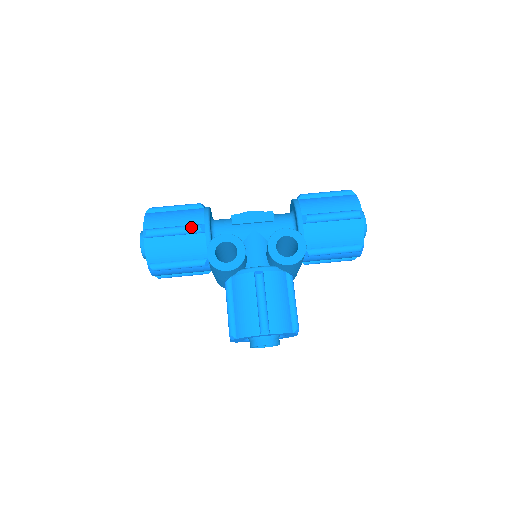
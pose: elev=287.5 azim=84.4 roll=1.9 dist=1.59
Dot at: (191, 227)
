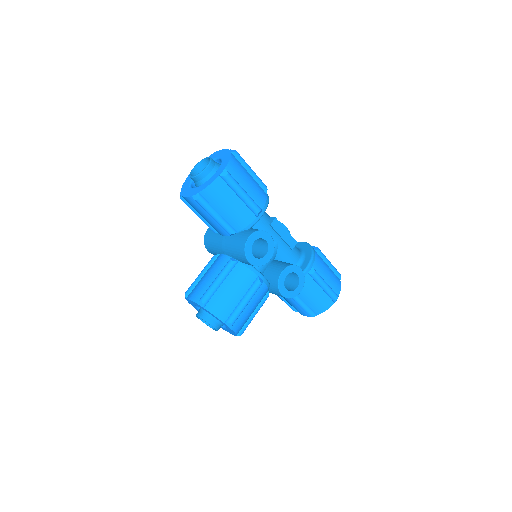
Dot at: (255, 205)
